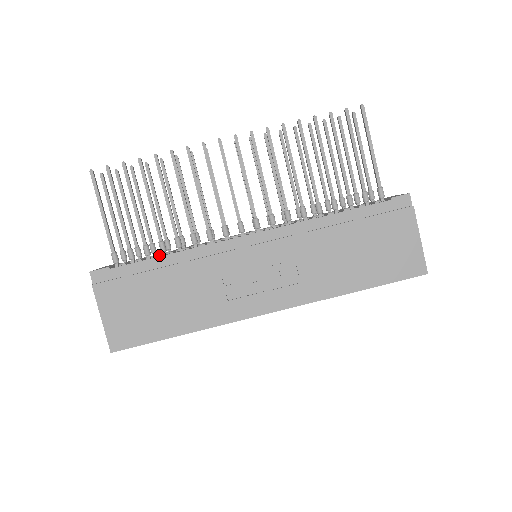
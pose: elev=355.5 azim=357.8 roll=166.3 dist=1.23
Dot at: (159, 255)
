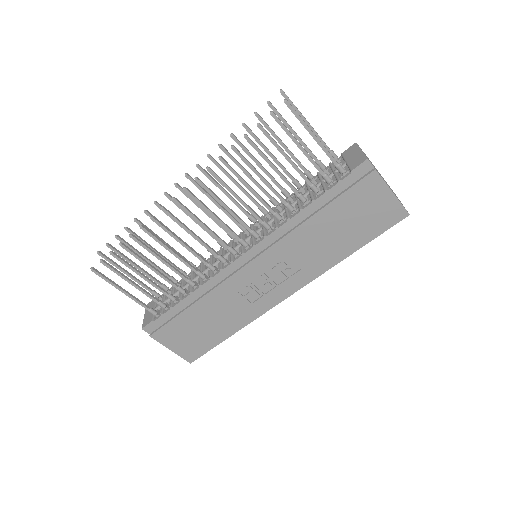
Dot at: (182, 294)
